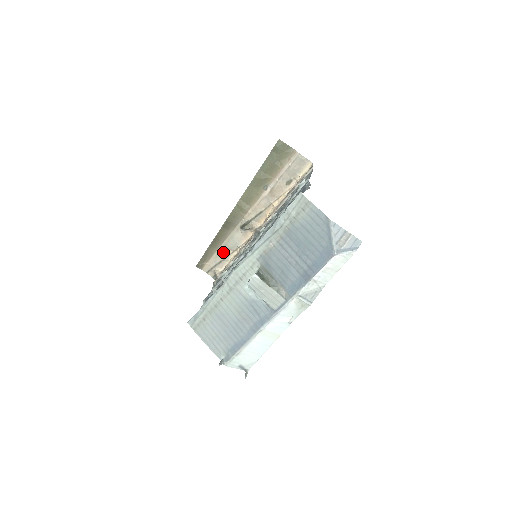
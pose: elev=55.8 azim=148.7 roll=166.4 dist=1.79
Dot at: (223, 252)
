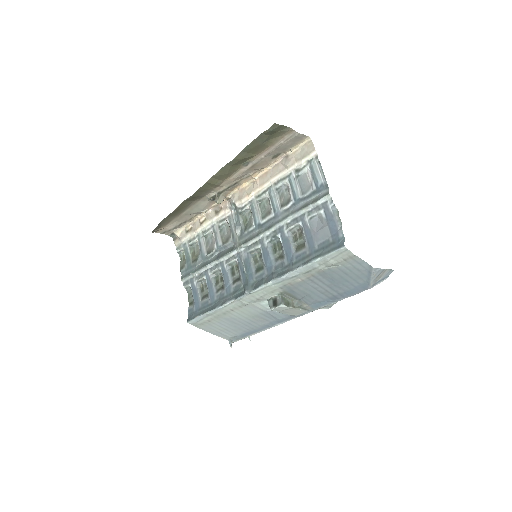
Dot at: (184, 218)
